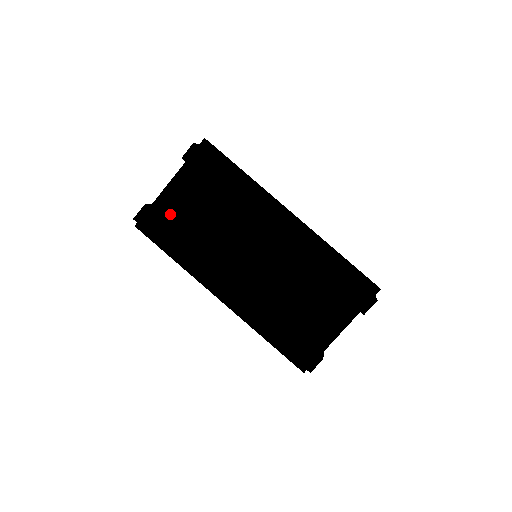
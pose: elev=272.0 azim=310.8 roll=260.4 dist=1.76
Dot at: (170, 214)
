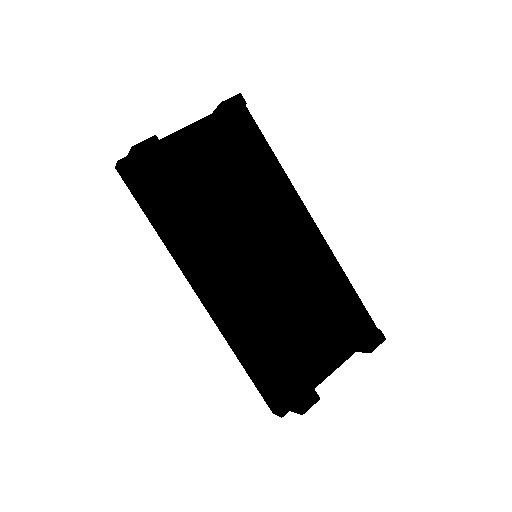
Dot at: (163, 168)
